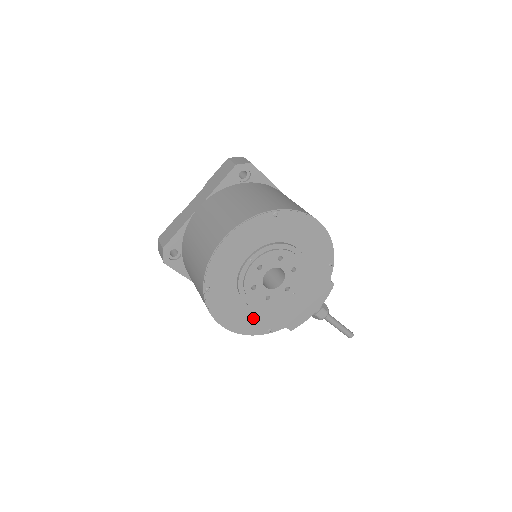
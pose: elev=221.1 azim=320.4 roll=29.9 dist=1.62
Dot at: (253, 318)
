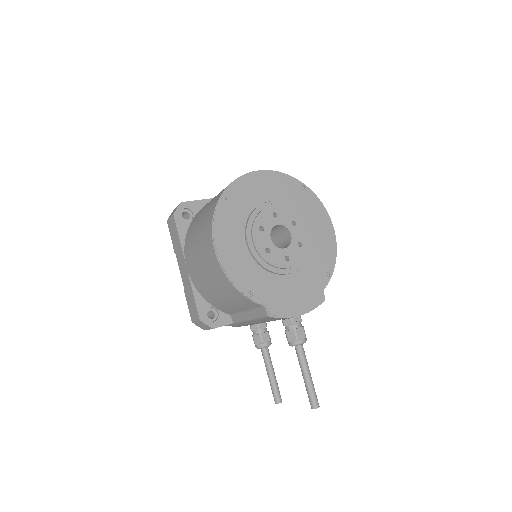
Dot at: (243, 264)
